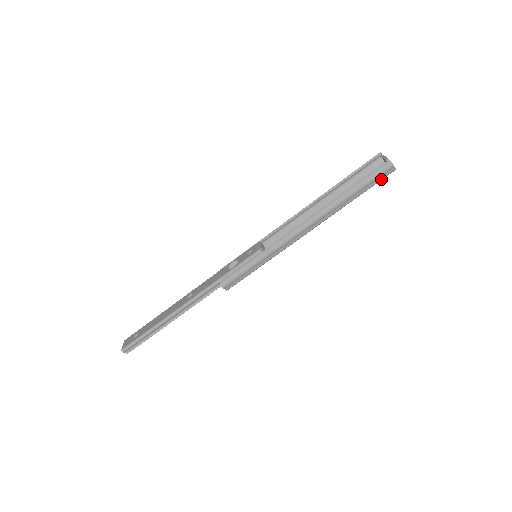
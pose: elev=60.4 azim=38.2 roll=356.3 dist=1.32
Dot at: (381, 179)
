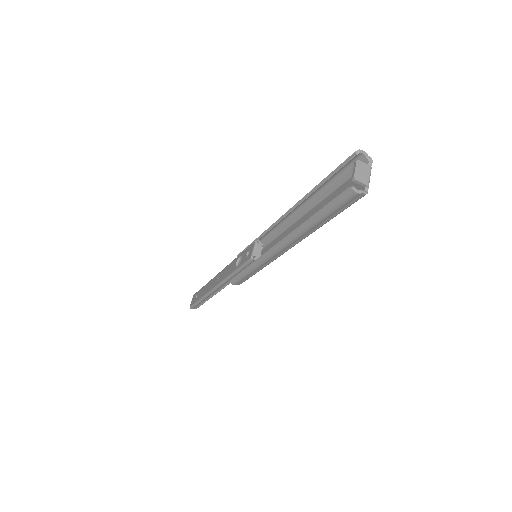
Dot at: (351, 204)
